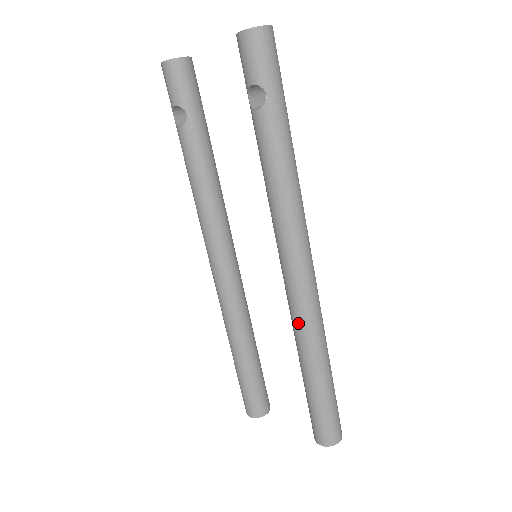
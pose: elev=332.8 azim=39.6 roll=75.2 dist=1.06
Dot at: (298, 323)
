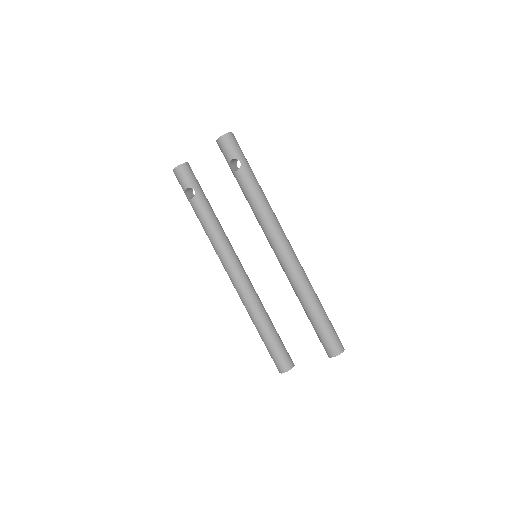
Dot at: (294, 279)
